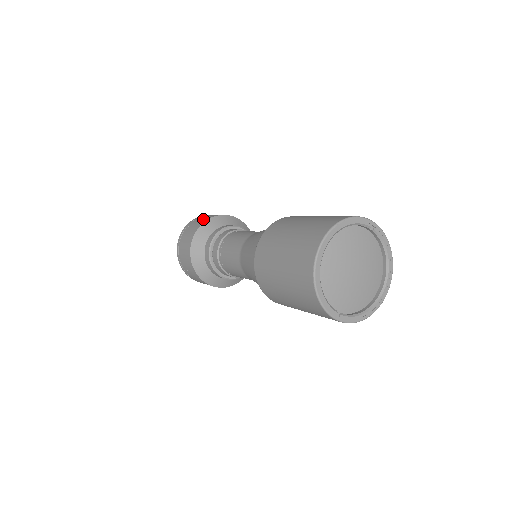
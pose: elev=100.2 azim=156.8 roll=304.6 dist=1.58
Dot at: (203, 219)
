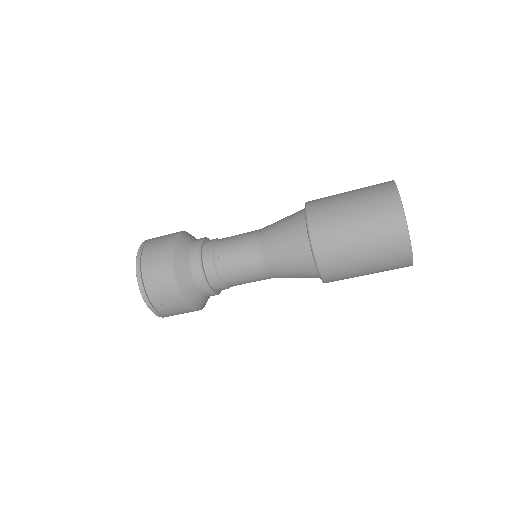
Dot at: (164, 240)
